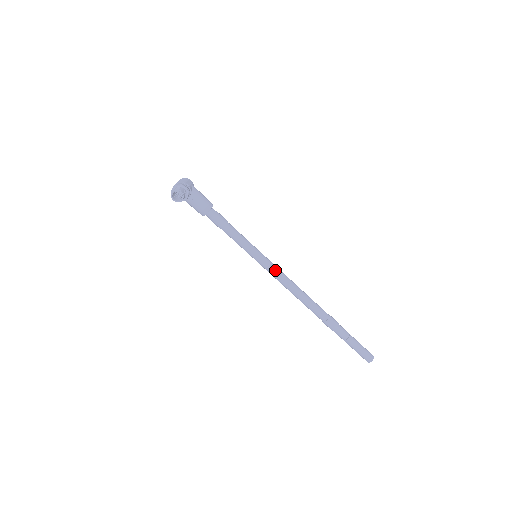
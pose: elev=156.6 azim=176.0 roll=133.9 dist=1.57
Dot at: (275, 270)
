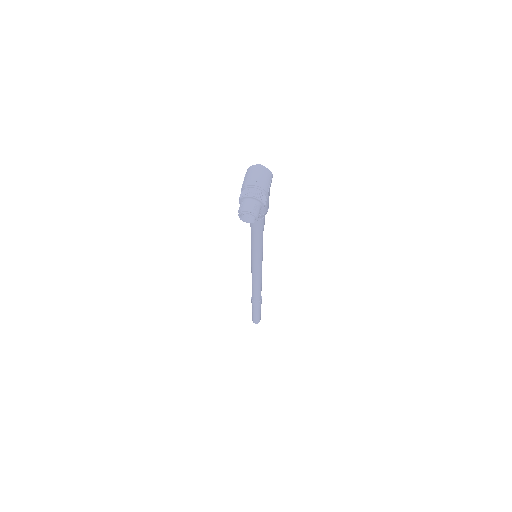
Dot at: (259, 269)
